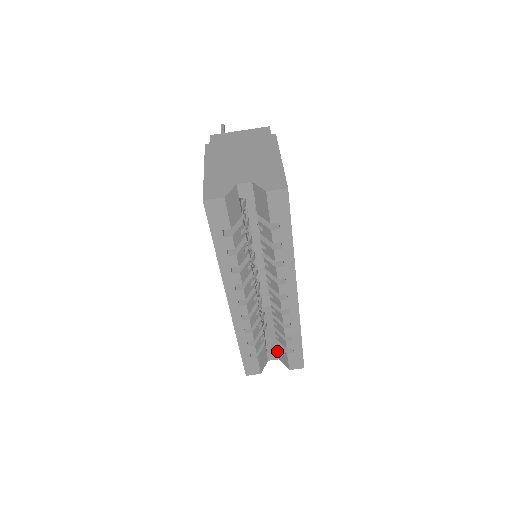
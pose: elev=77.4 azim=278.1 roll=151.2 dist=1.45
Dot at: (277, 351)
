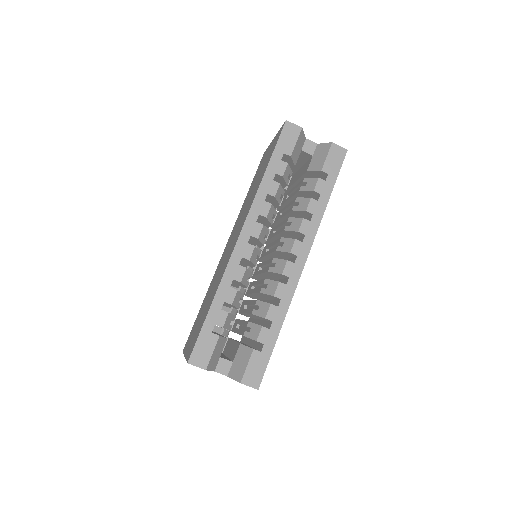
Dot at: (232, 361)
